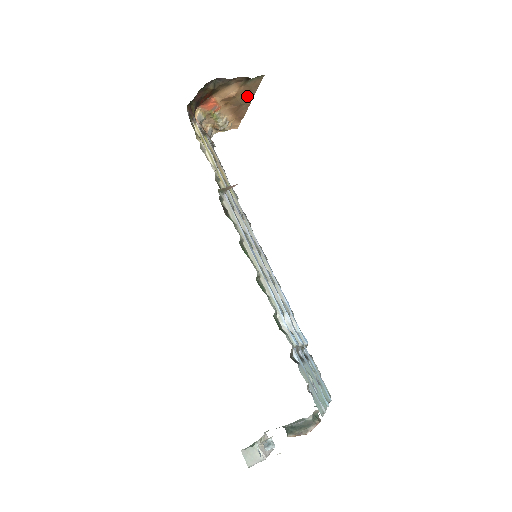
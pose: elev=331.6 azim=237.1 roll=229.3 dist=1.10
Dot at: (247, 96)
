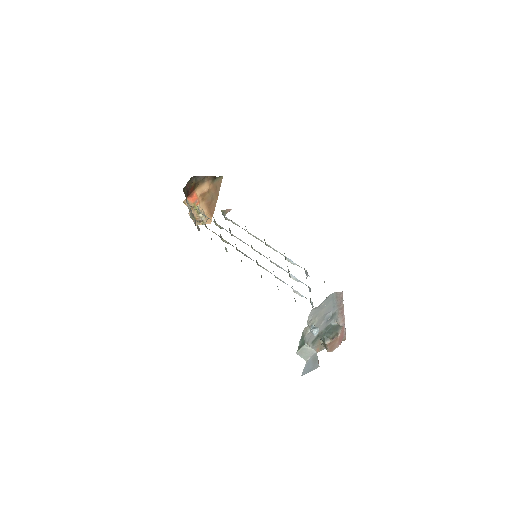
Dot at: (215, 193)
